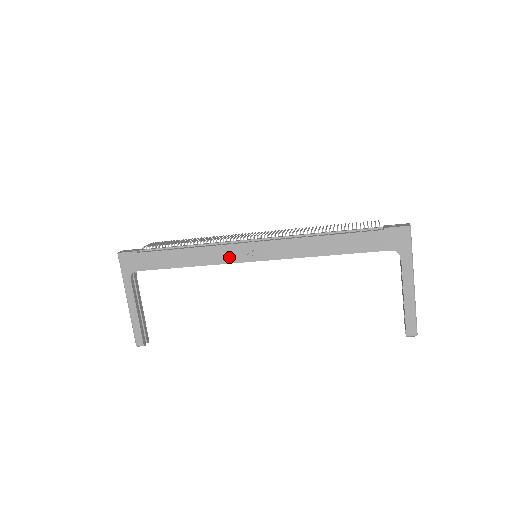
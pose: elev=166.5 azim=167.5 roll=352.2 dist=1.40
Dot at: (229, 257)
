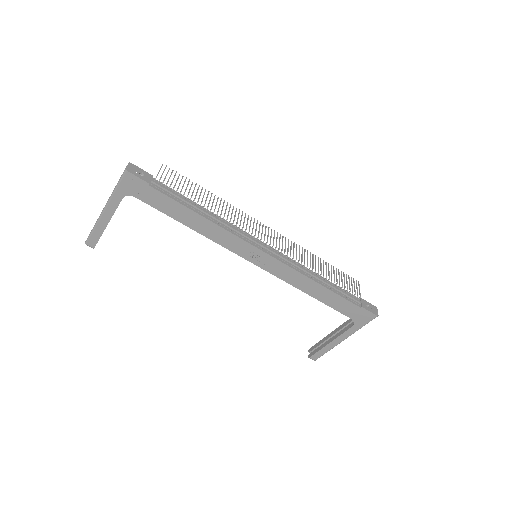
Dot at: (235, 247)
